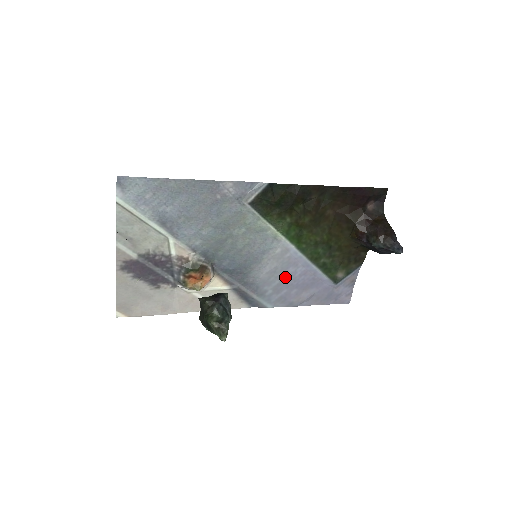
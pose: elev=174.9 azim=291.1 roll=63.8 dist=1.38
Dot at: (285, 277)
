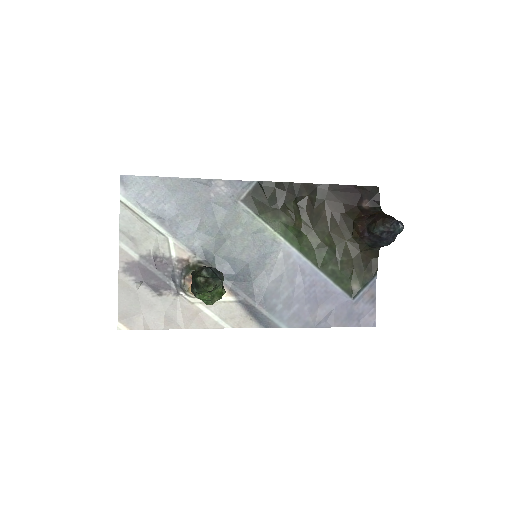
Dot at: (294, 288)
